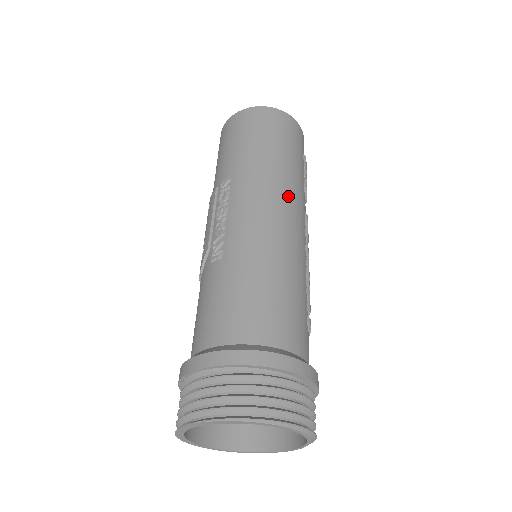
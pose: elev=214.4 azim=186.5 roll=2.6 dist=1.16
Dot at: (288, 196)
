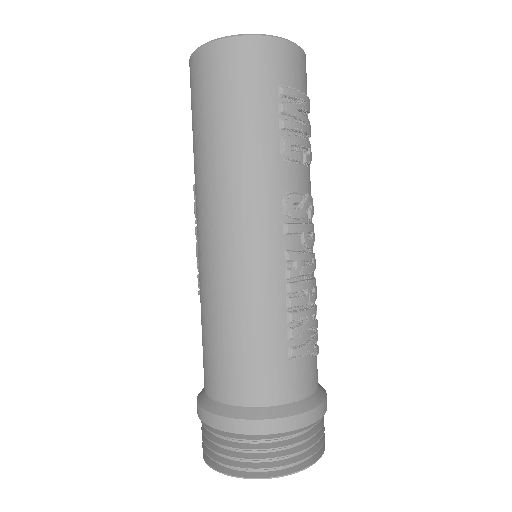
Dot at: (242, 201)
